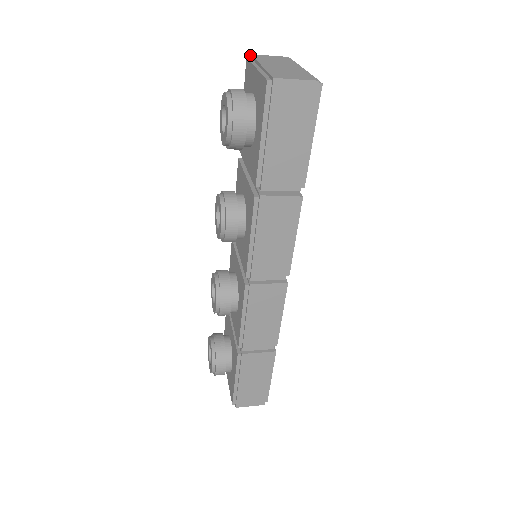
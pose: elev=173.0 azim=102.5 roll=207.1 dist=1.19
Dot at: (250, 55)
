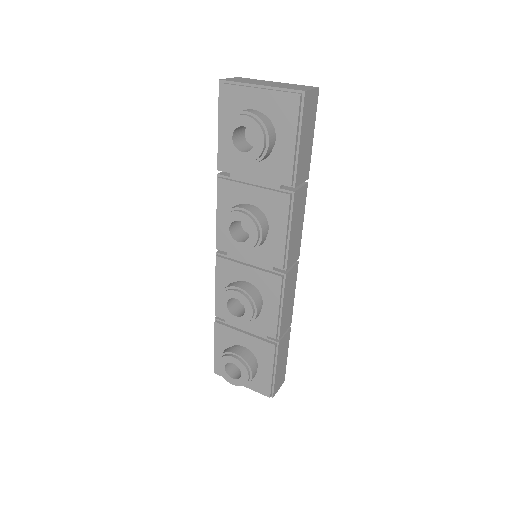
Dot at: (219, 80)
